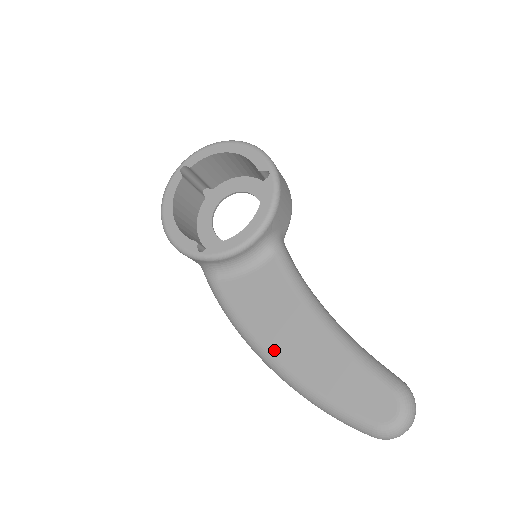
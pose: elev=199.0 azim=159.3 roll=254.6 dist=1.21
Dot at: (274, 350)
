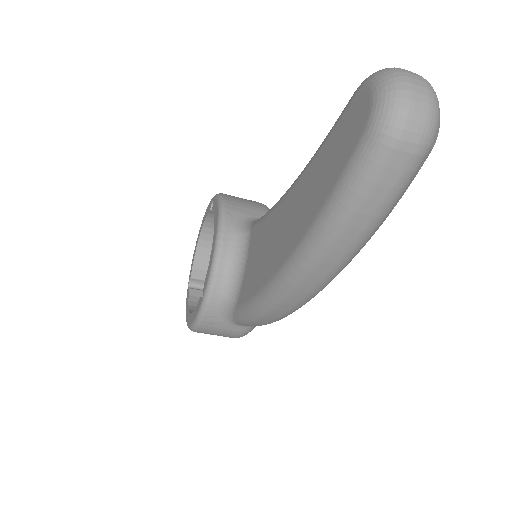
Dot at: (278, 264)
